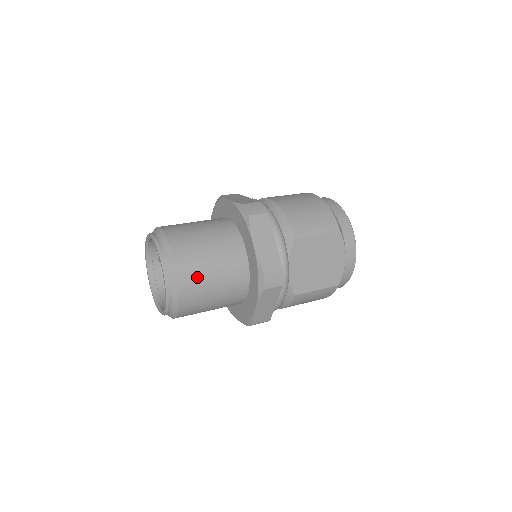
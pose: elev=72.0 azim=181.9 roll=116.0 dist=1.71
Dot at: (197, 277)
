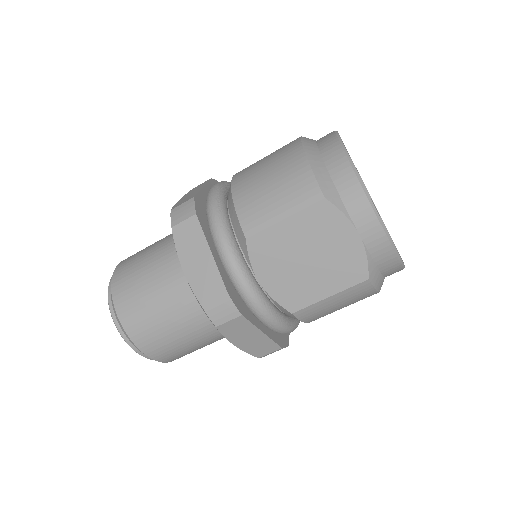
Dot at: (146, 322)
